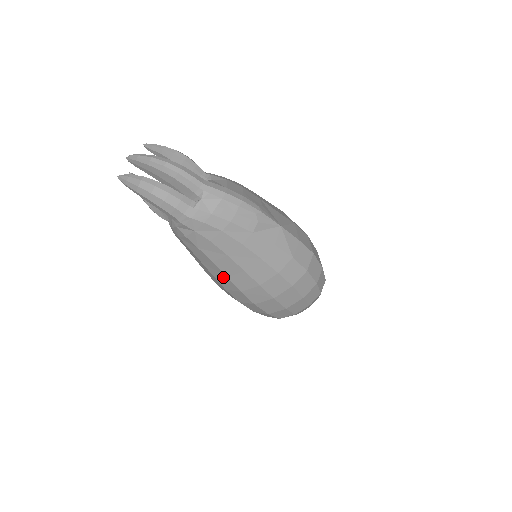
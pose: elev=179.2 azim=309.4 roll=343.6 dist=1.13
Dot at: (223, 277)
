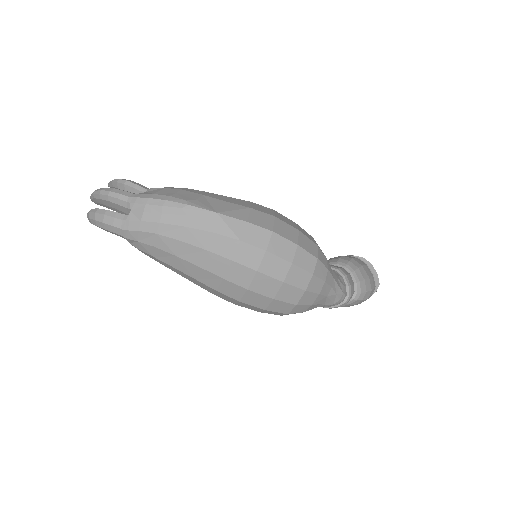
Dot at: (194, 280)
